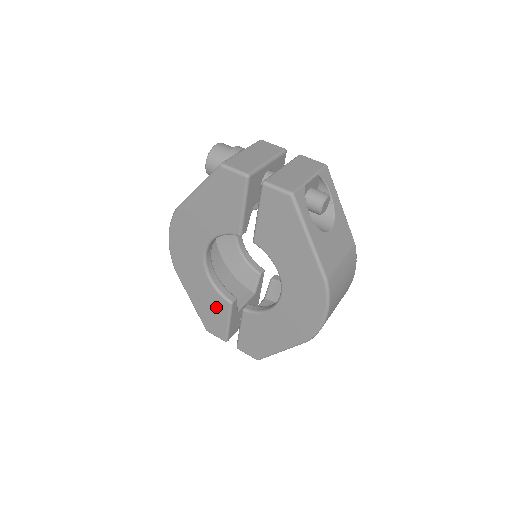
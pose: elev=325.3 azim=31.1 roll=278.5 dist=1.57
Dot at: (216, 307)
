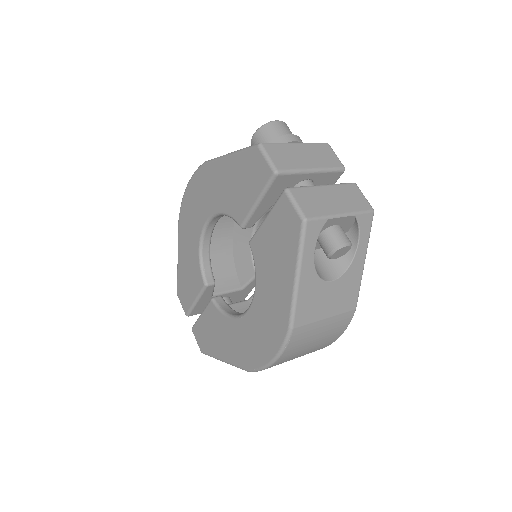
Dot at: (193, 279)
